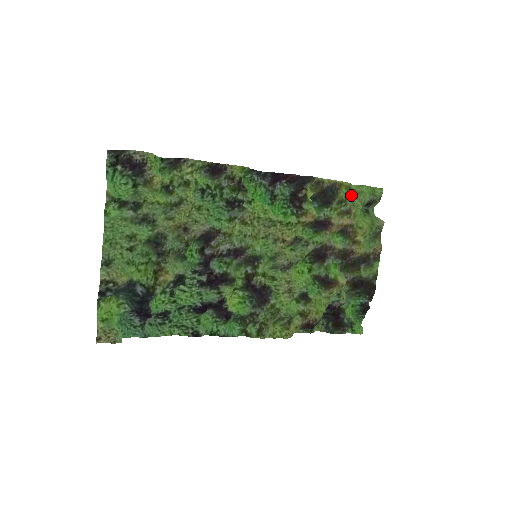
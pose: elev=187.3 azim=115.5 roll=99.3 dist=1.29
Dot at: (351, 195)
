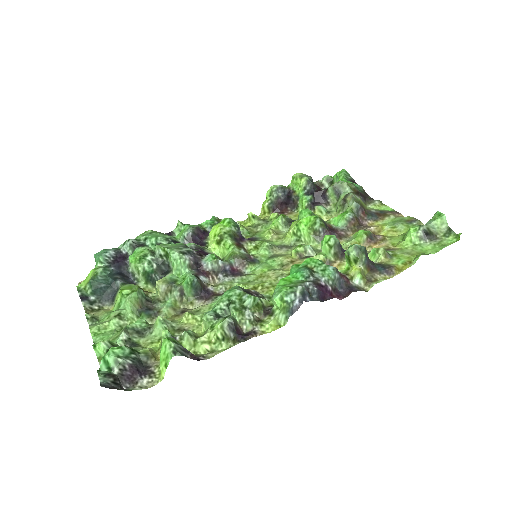
Dot at: (407, 256)
